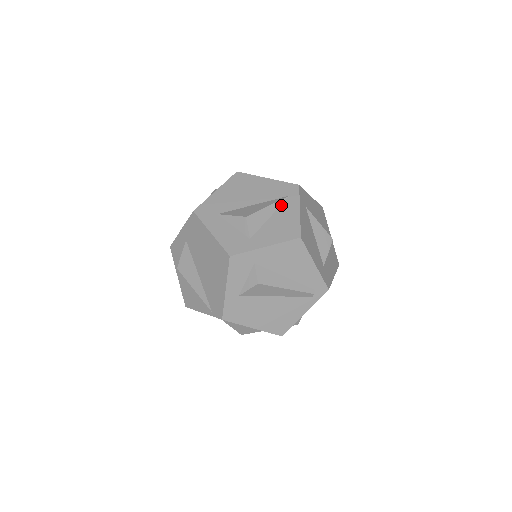
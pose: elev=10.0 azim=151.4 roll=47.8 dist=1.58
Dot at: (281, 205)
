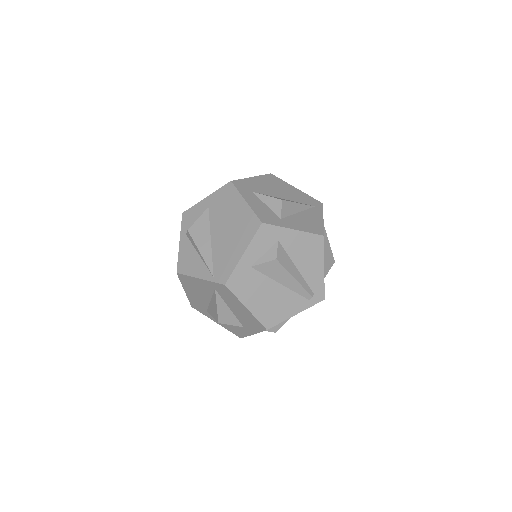
Dot at: (308, 209)
